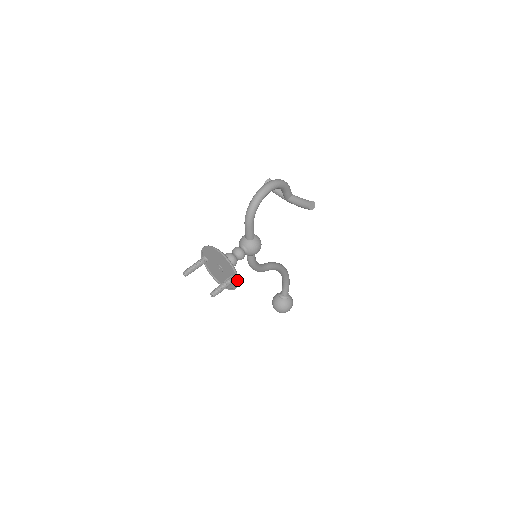
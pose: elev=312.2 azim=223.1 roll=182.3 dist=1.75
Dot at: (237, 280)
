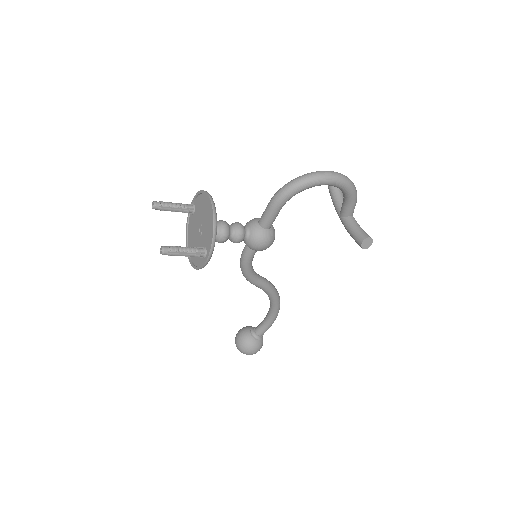
Dot at: (208, 257)
